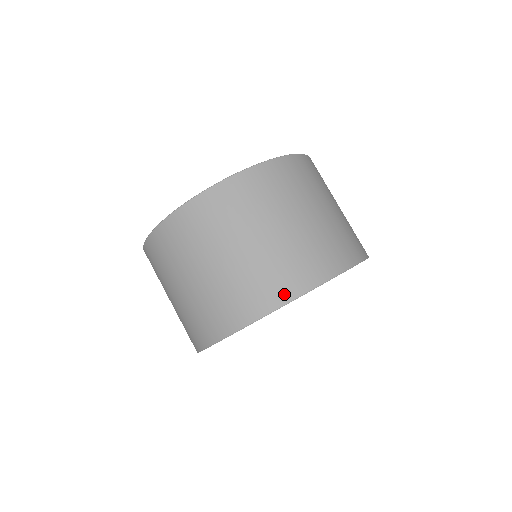
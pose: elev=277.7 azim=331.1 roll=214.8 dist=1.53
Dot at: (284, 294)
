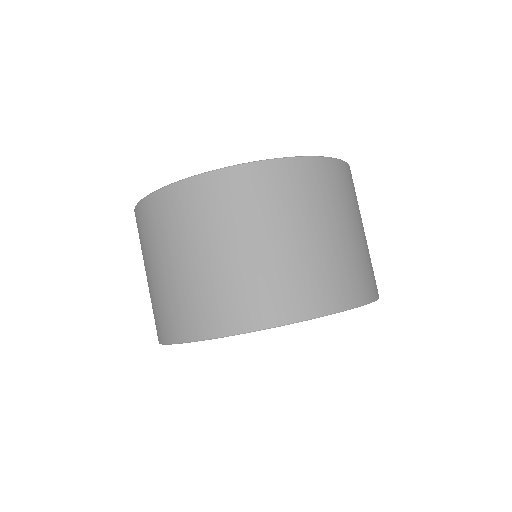
Dot at: (177, 333)
